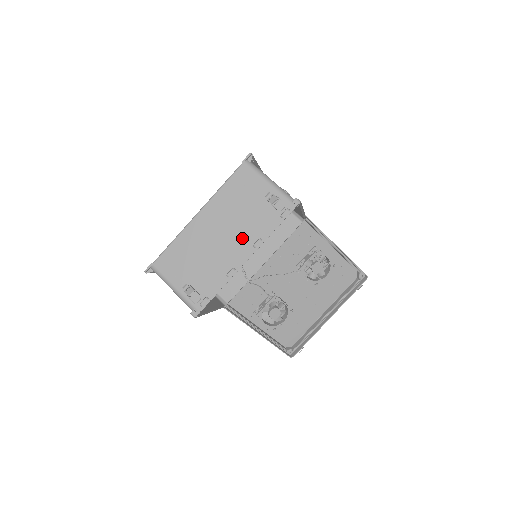
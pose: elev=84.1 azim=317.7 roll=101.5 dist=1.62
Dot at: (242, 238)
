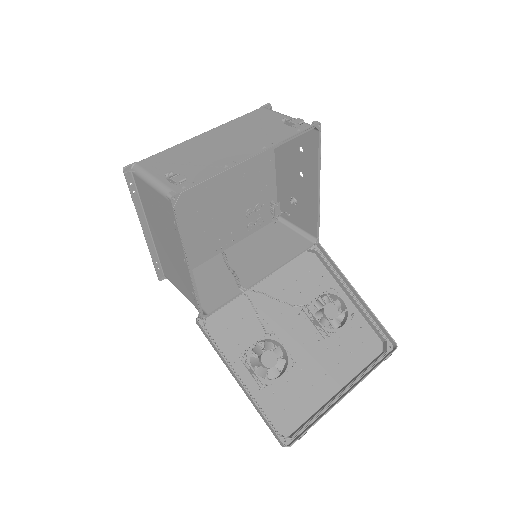
Dot at: (250, 145)
